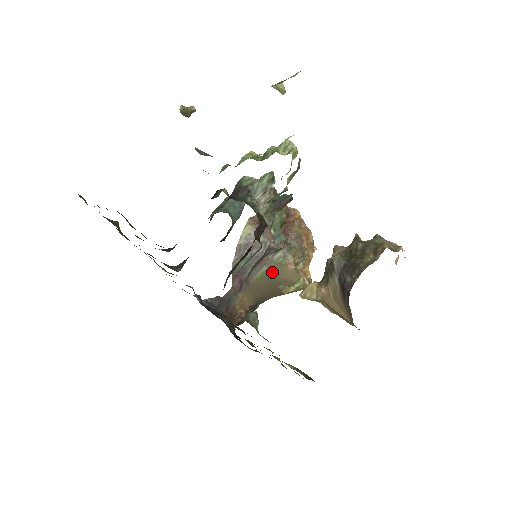
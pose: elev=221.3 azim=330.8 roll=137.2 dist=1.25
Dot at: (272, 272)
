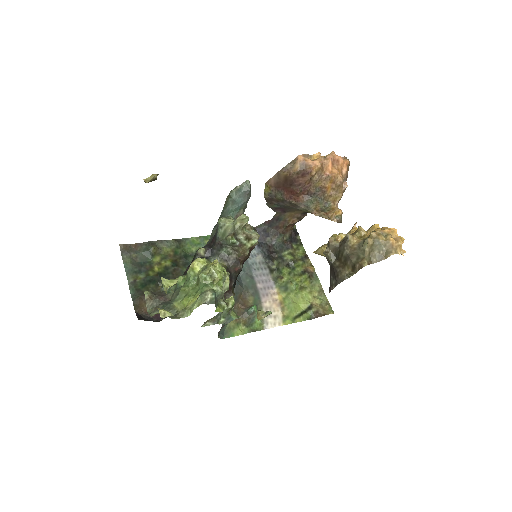
Dot at: occluded
